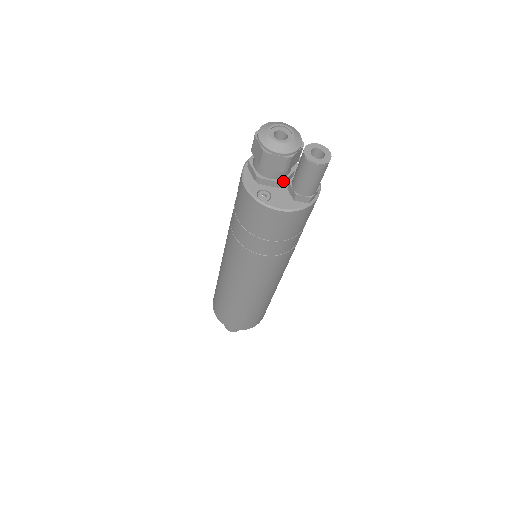
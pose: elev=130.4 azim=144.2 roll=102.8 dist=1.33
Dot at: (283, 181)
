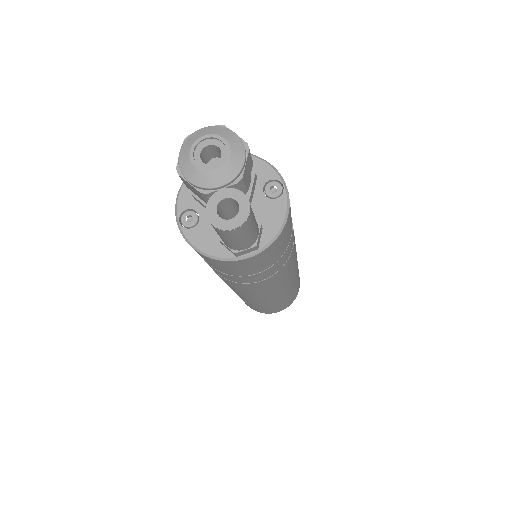
Dot at: occluded
